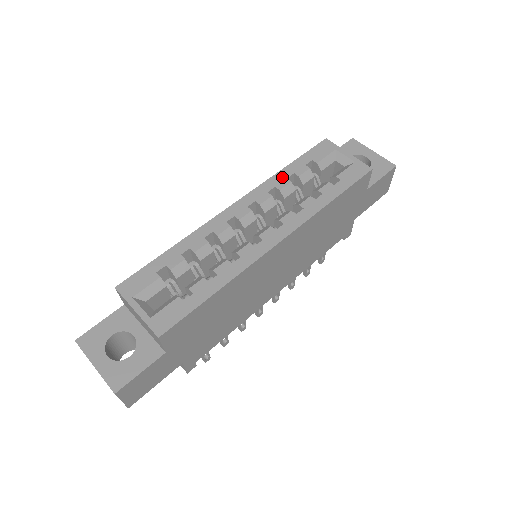
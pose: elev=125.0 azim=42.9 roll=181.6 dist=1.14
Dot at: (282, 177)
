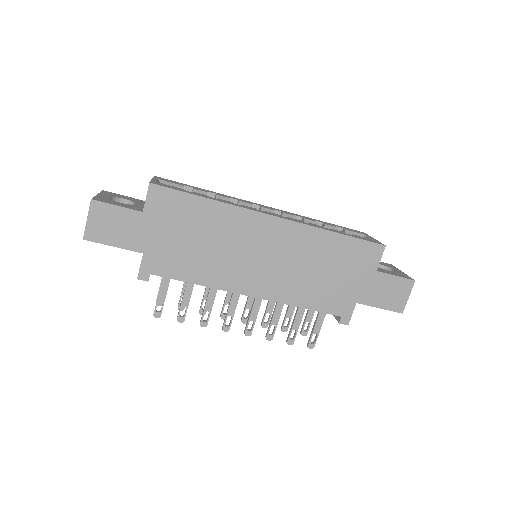
Dot at: (312, 219)
